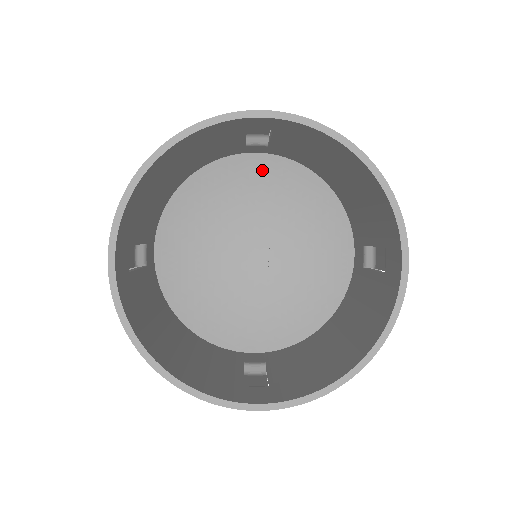
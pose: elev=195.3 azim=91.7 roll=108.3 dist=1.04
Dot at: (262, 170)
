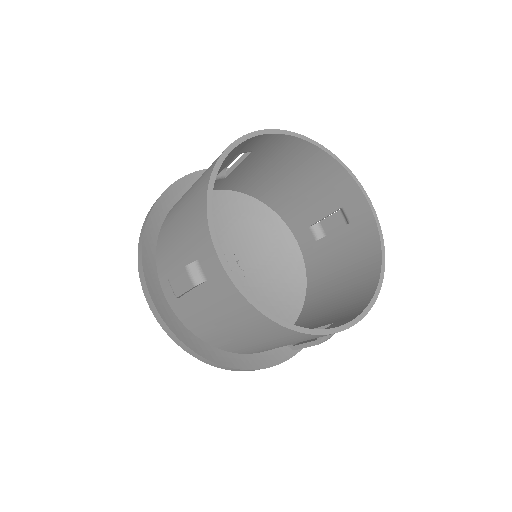
Dot at: (213, 204)
